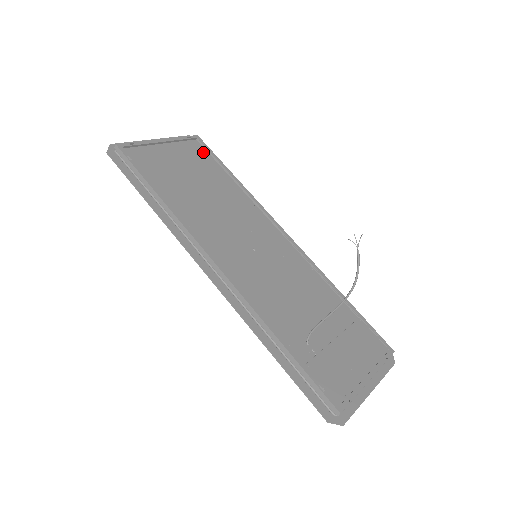
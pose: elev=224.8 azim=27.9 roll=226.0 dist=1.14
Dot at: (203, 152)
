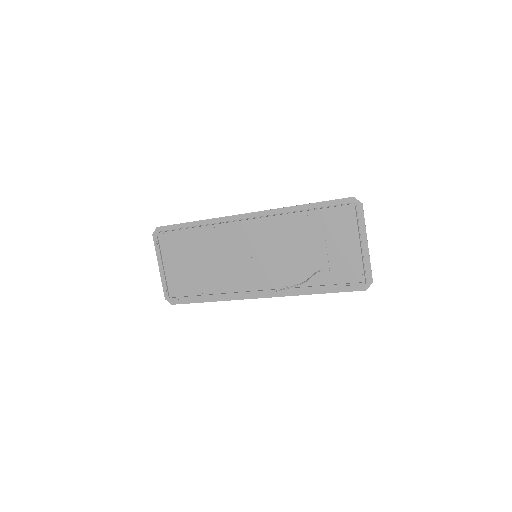
Dot at: (169, 238)
